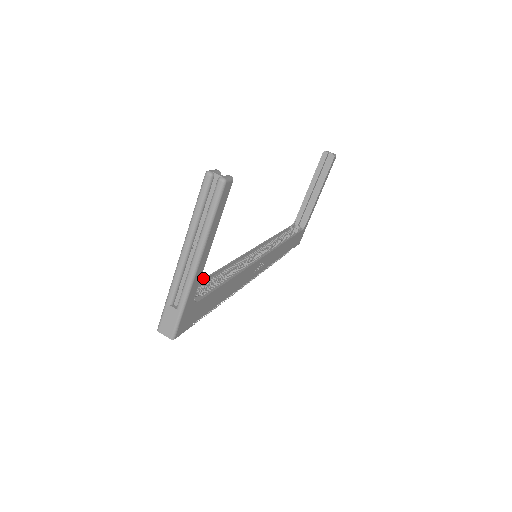
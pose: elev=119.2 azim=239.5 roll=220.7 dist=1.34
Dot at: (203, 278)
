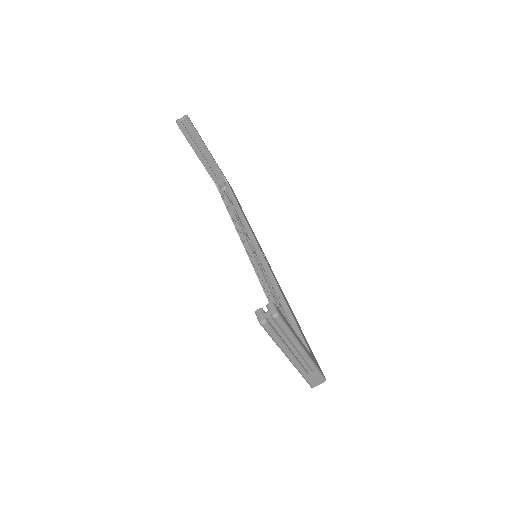
Dot at: occluded
